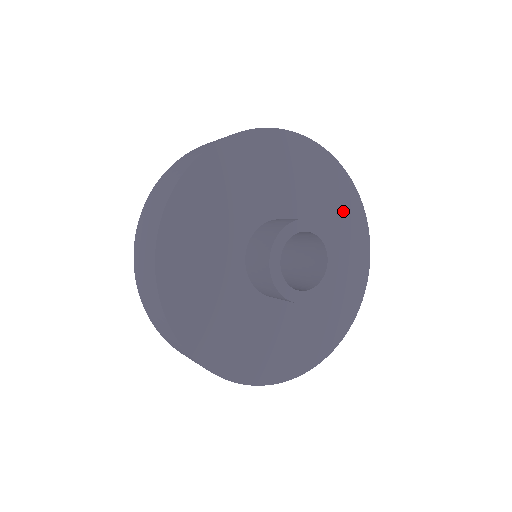
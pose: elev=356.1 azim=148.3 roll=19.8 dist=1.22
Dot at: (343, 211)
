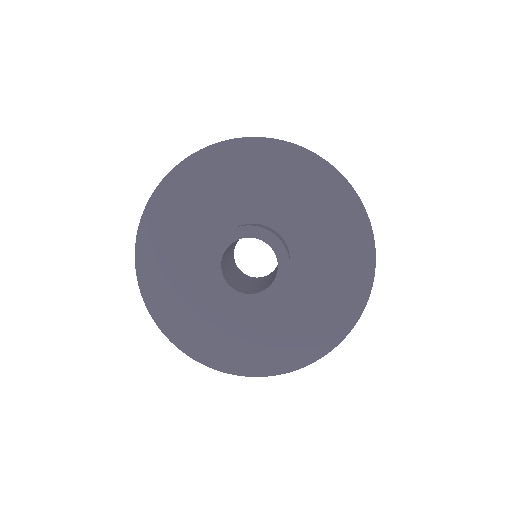
Dot at: (293, 175)
